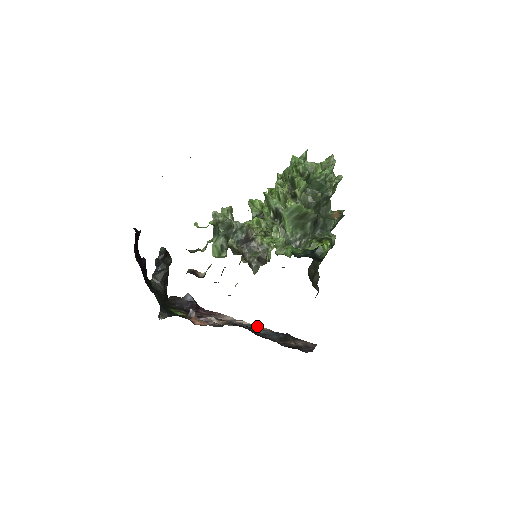
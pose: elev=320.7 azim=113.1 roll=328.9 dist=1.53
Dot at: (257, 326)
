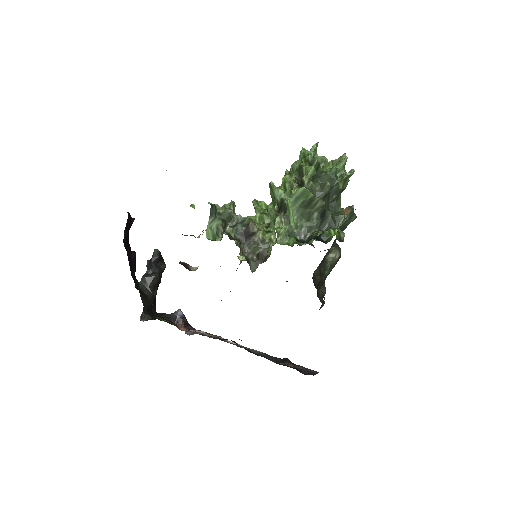
Dot at: (252, 349)
